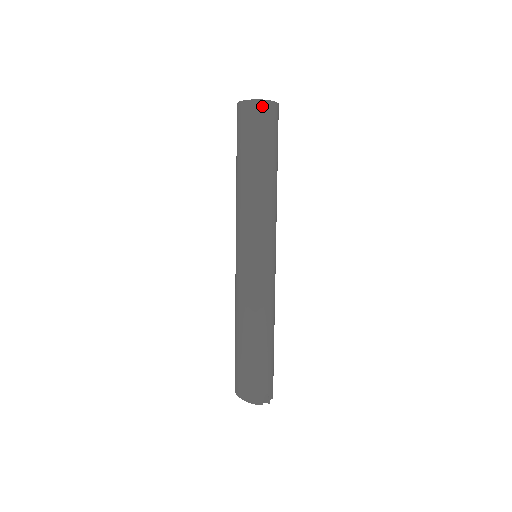
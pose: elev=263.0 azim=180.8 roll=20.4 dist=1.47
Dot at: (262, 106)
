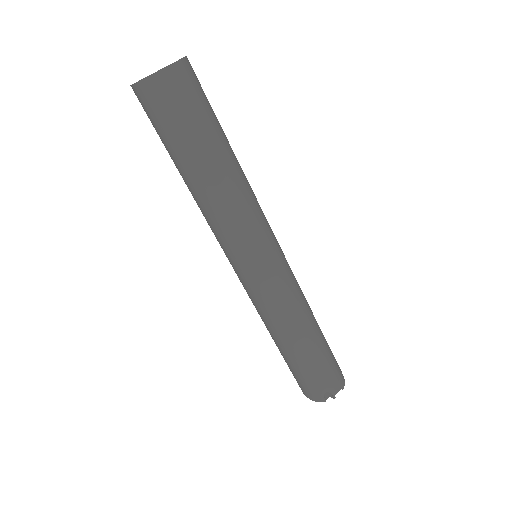
Dot at: (148, 88)
